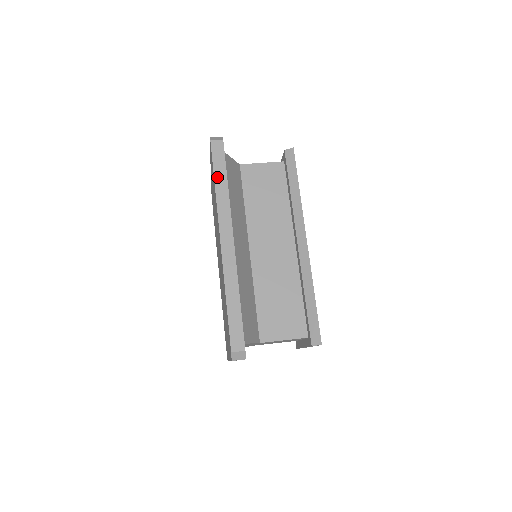
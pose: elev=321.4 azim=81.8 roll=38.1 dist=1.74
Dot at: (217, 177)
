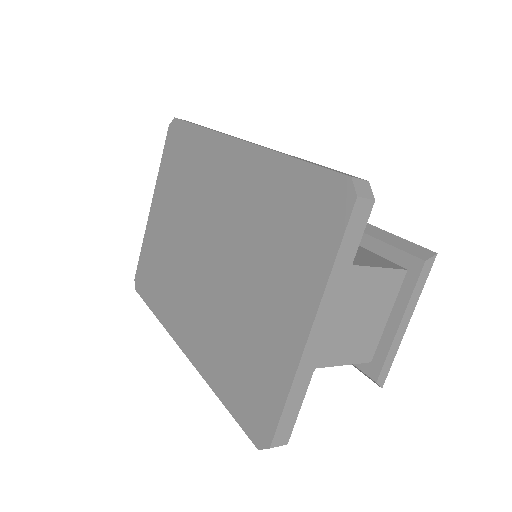
Dot at: (199, 125)
